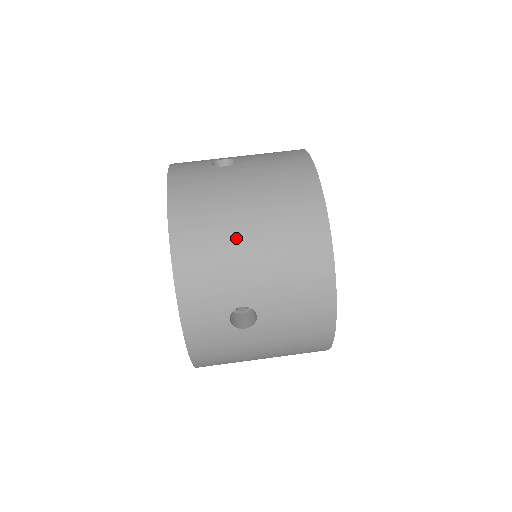
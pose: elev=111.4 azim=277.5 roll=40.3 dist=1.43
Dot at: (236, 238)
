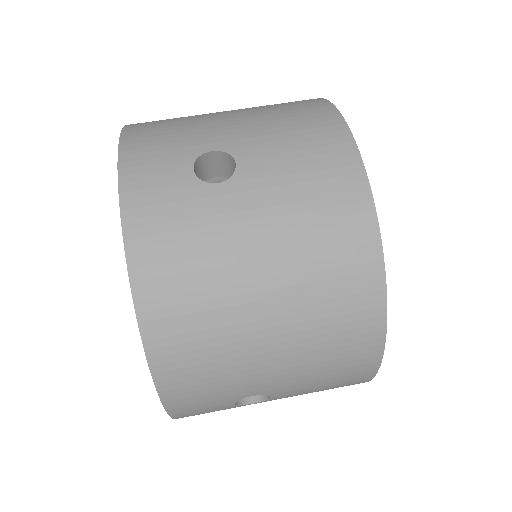
Dot at: (246, 333)
